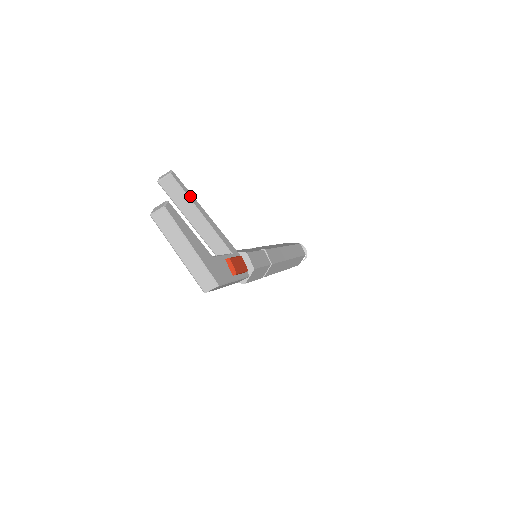
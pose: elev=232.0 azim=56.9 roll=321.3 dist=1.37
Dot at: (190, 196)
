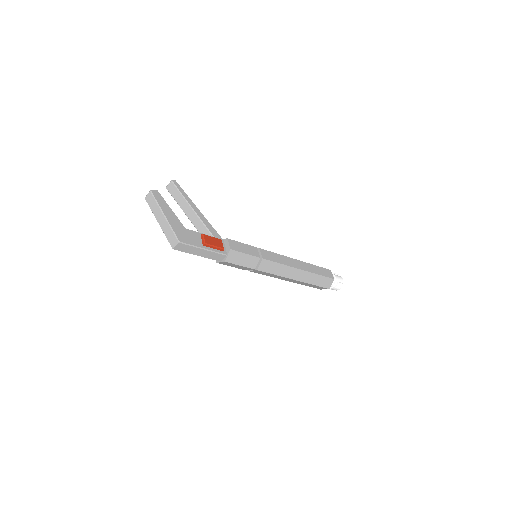
Dot at: (185, 196)
